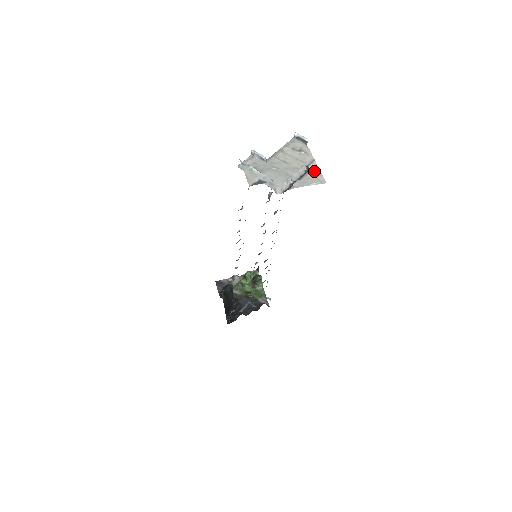
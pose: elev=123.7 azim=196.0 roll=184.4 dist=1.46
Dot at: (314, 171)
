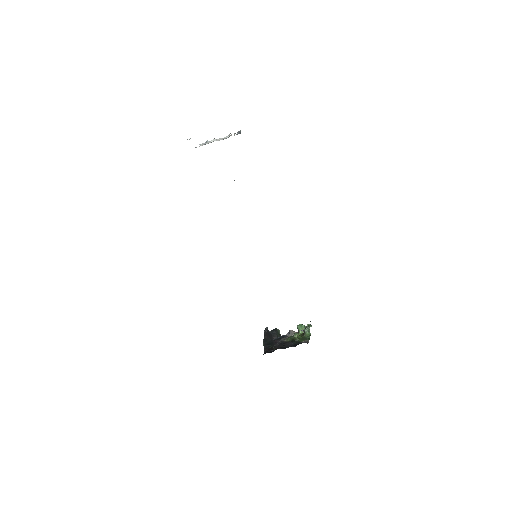
Dot at: occluded
